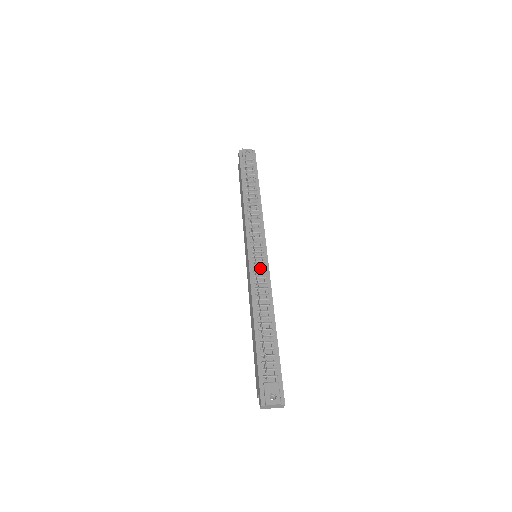
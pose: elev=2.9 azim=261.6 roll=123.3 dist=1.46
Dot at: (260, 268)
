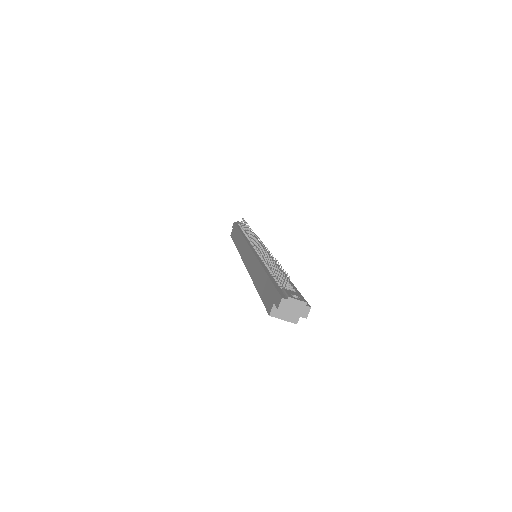
Dot at: occluded
